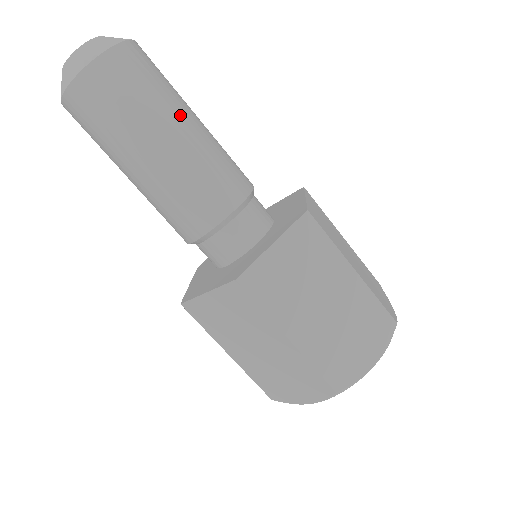
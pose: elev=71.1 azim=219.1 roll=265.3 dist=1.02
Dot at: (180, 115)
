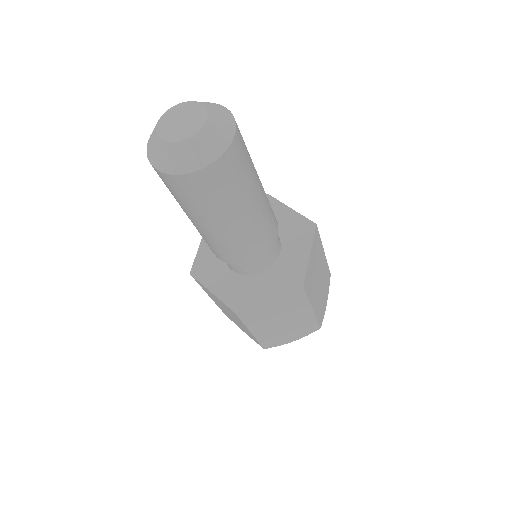
Dot at: (256, 171)
